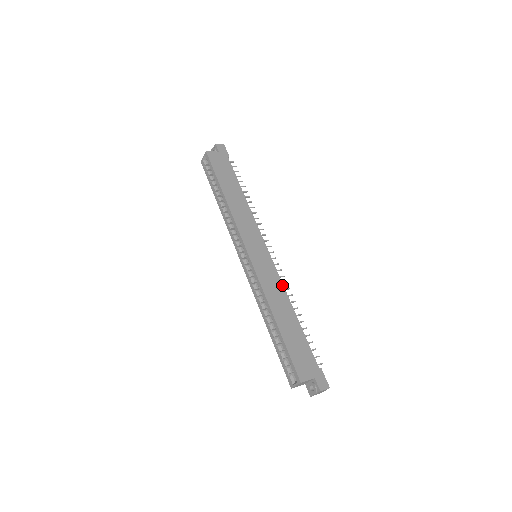
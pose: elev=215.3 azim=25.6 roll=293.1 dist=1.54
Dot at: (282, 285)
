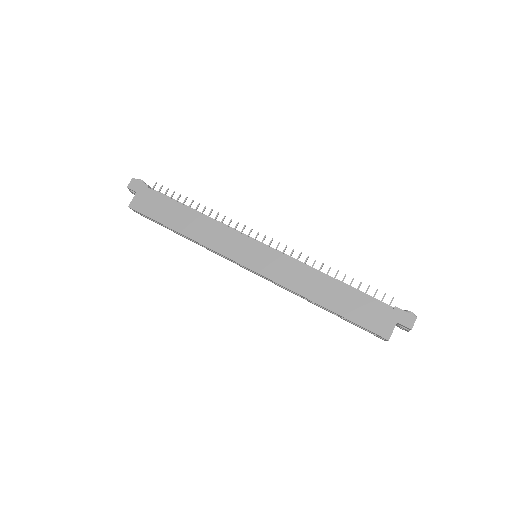
Dot at: (299, 264)
